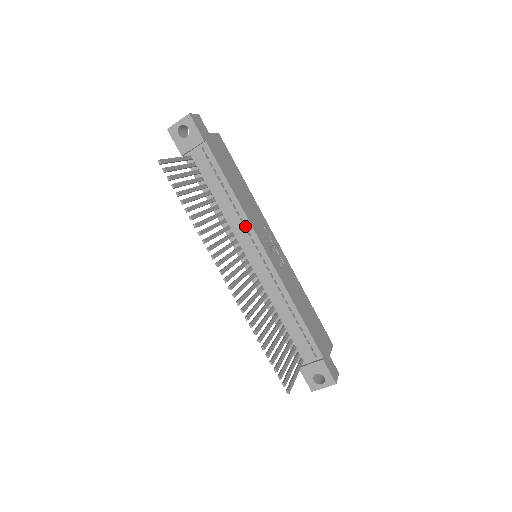
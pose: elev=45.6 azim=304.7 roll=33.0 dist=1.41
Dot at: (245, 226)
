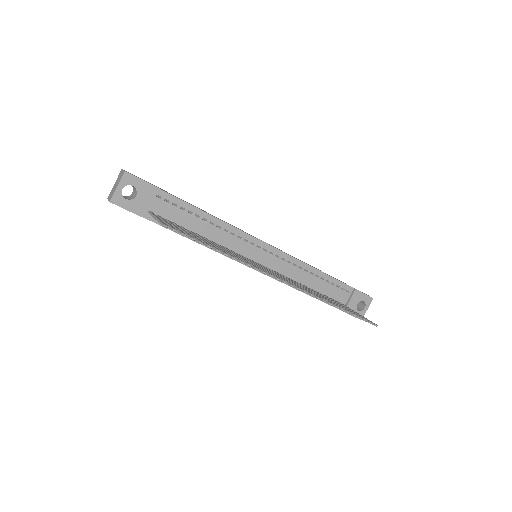
Dot at: (236, 237)
